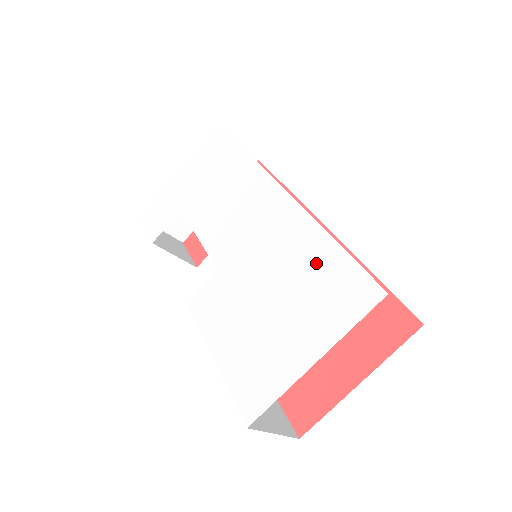
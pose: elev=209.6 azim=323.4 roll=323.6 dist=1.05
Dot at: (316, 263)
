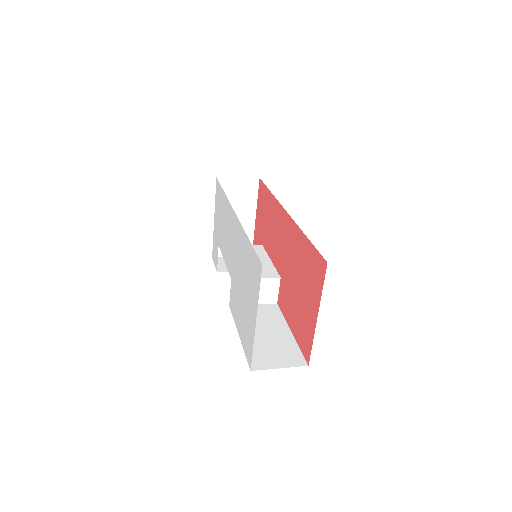
Dot at: (247, 257)
